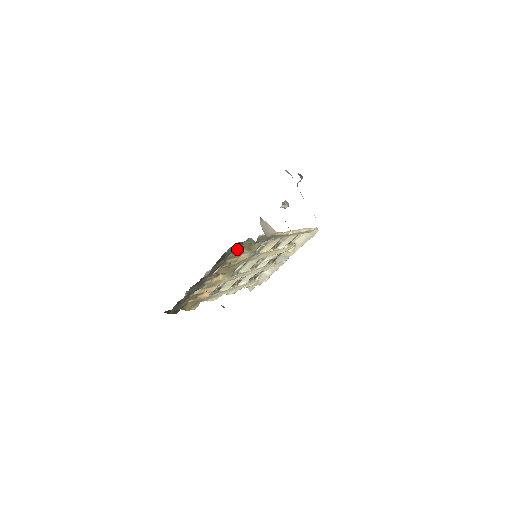
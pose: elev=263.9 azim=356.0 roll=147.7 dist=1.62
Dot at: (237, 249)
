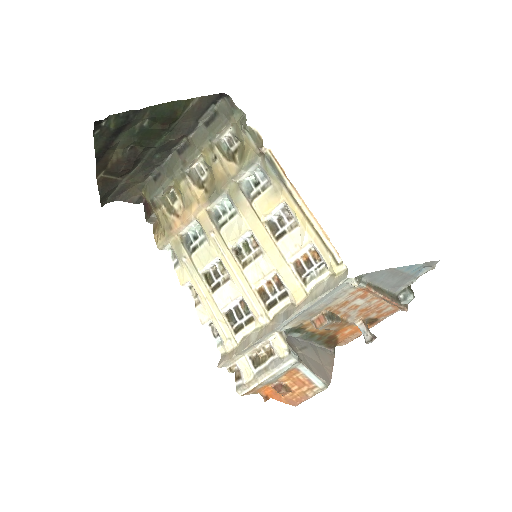
Dot at: (234, 150)
